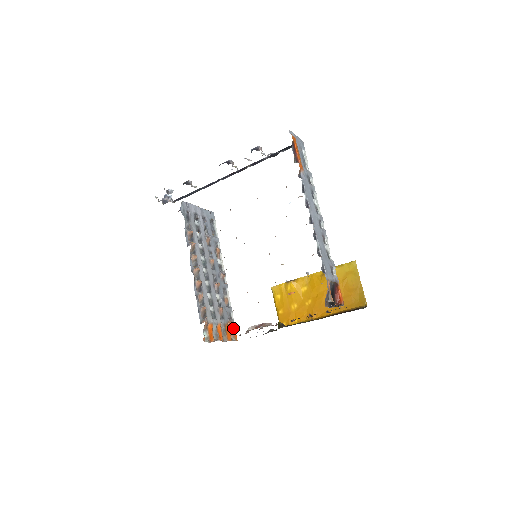
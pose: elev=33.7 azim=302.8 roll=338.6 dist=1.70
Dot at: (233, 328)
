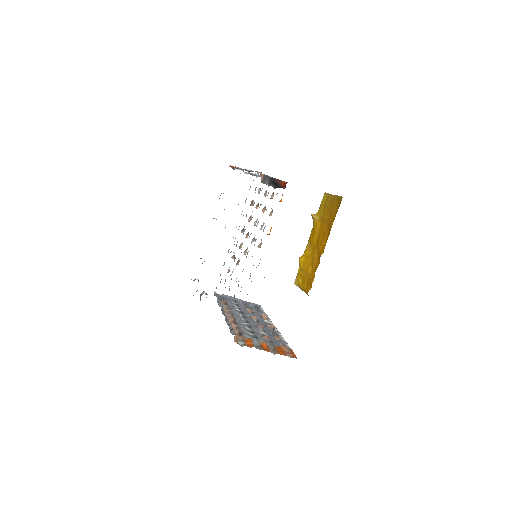
Dot at: (289, 352)
